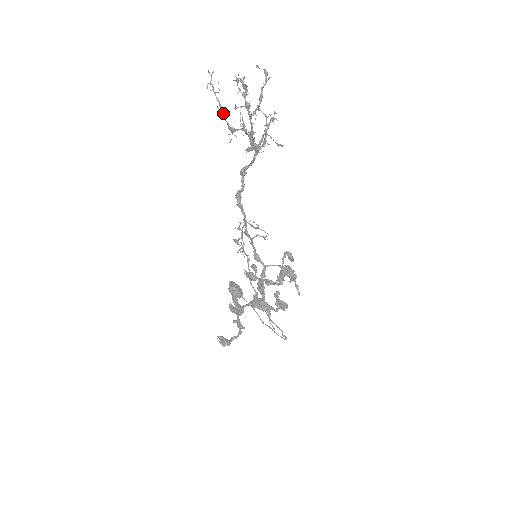
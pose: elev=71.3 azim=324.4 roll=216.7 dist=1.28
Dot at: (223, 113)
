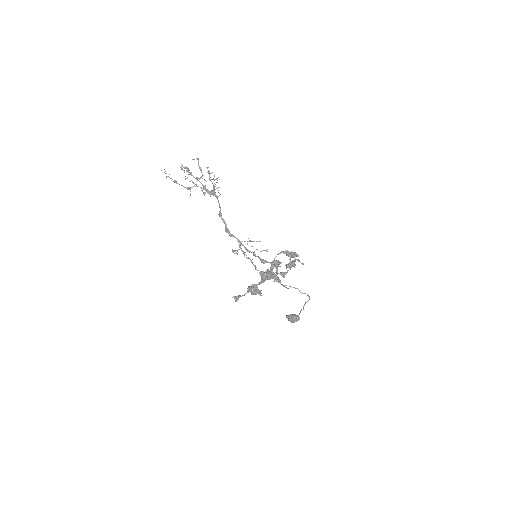
Dot at: (176, 182)
